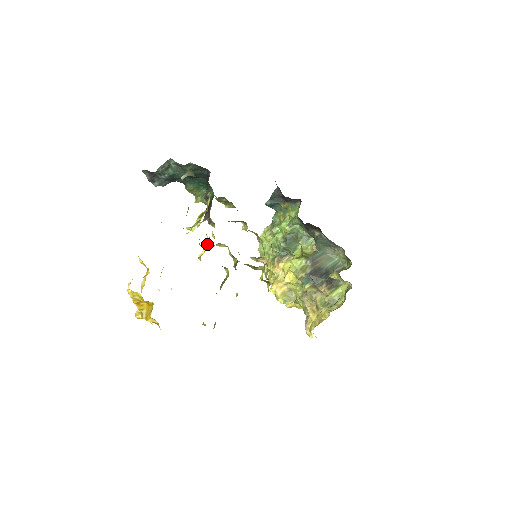
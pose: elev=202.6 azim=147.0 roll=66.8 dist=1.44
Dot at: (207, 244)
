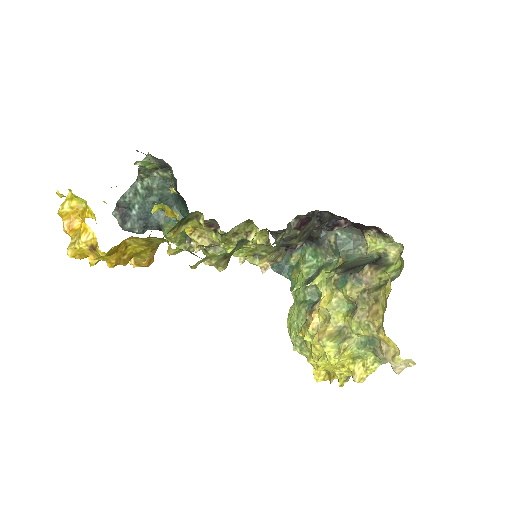
Dot at: (177, 218)
